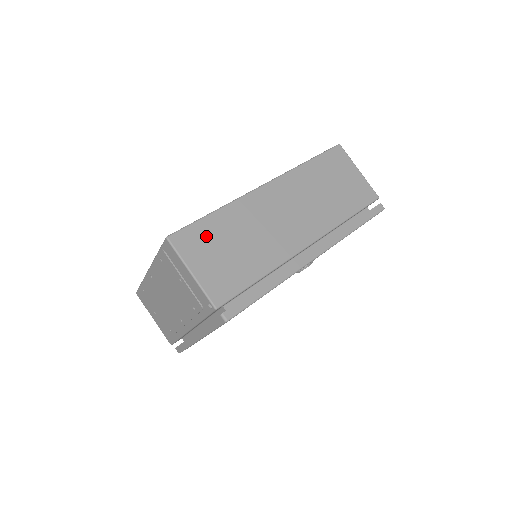
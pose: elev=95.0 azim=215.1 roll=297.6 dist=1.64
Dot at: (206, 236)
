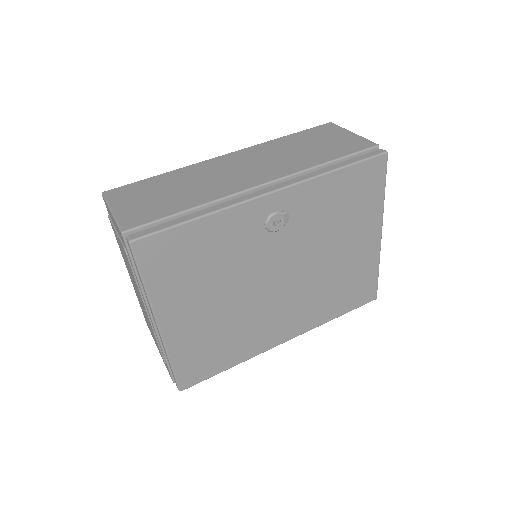
Dot at: (142, 188)
